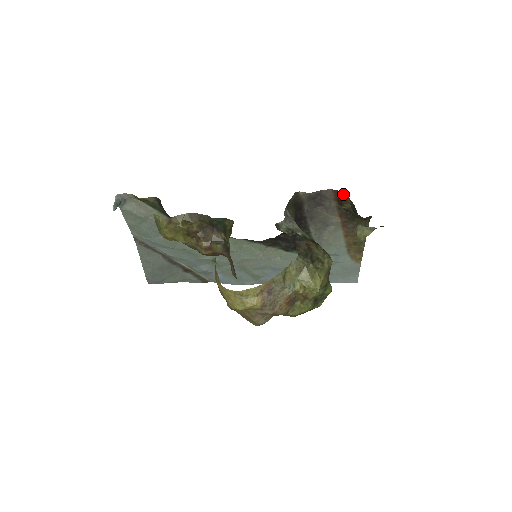
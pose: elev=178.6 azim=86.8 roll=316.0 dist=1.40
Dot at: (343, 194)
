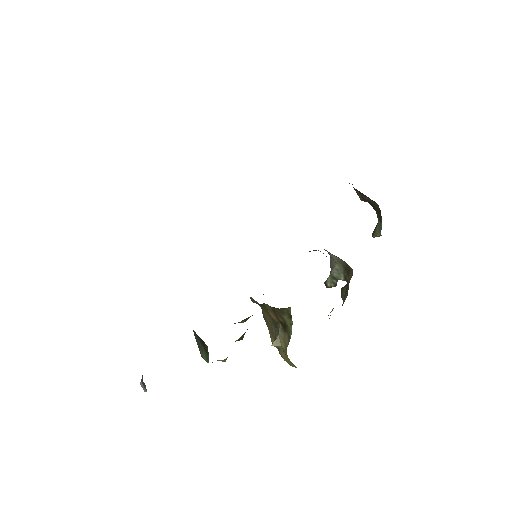
Dot at: (374, 201)
